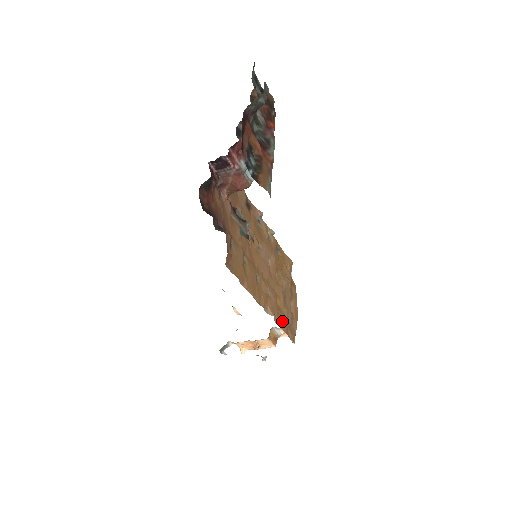
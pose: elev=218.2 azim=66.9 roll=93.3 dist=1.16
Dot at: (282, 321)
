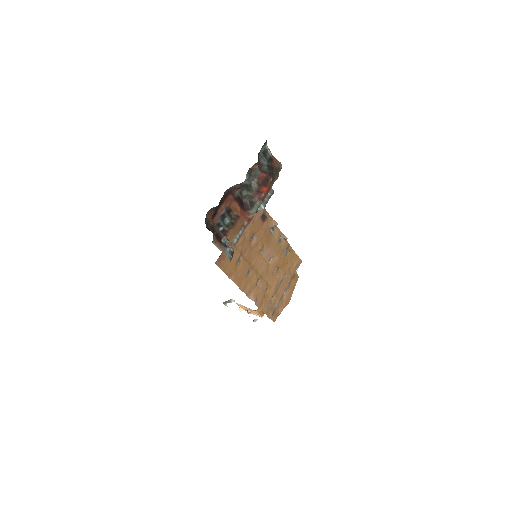
Dot at: (265, 305)
